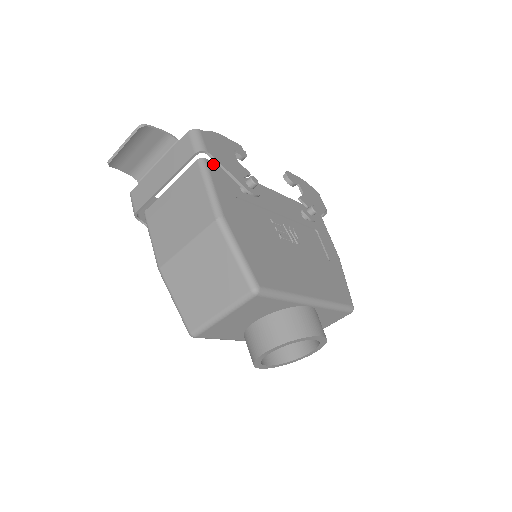
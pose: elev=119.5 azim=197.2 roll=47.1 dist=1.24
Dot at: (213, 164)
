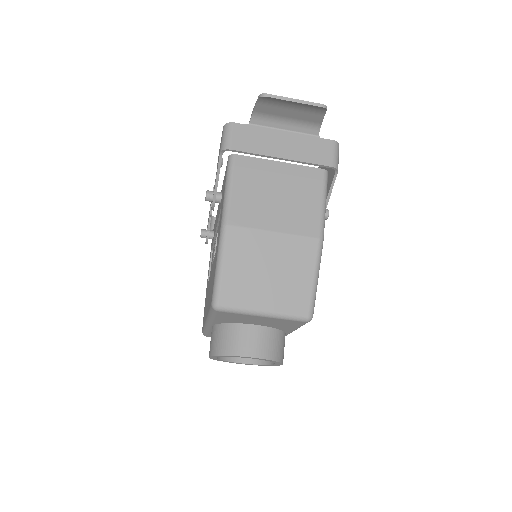
Dot at: occluded
